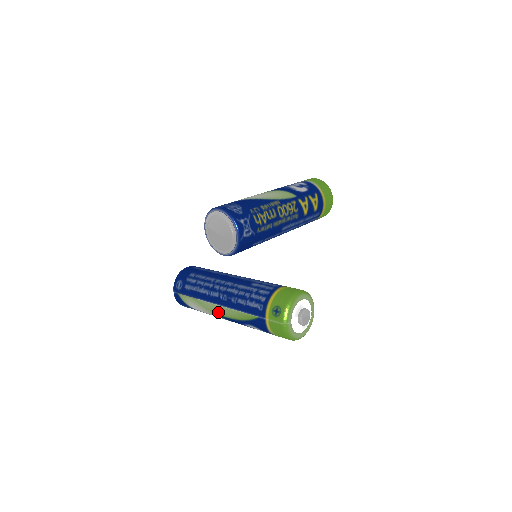
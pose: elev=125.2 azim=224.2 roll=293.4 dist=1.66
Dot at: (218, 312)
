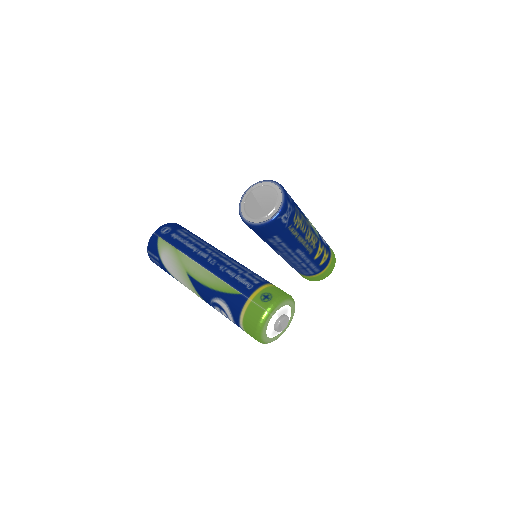
Dot at: (193, 272)
